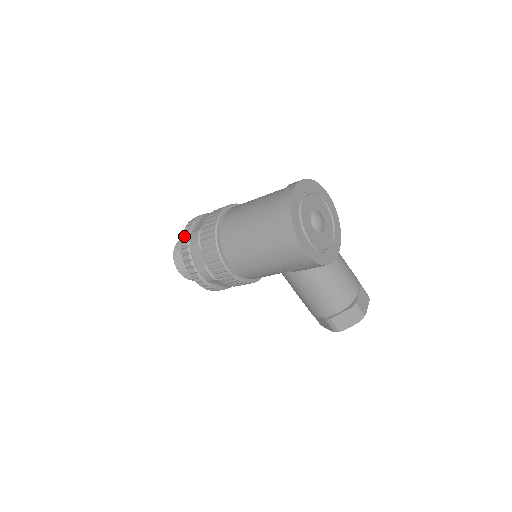
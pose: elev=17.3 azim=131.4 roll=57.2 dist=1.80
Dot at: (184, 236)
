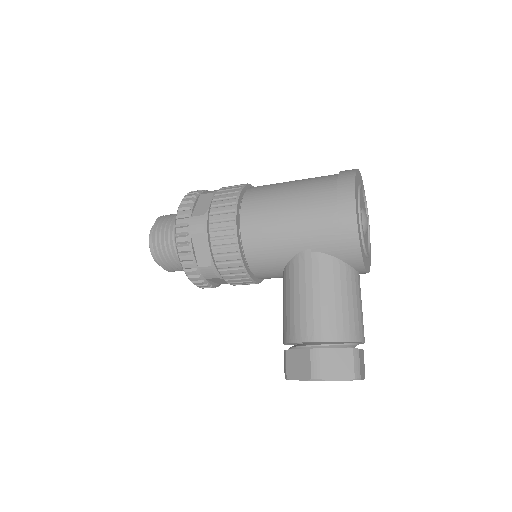
Dot at: (197, 190)
